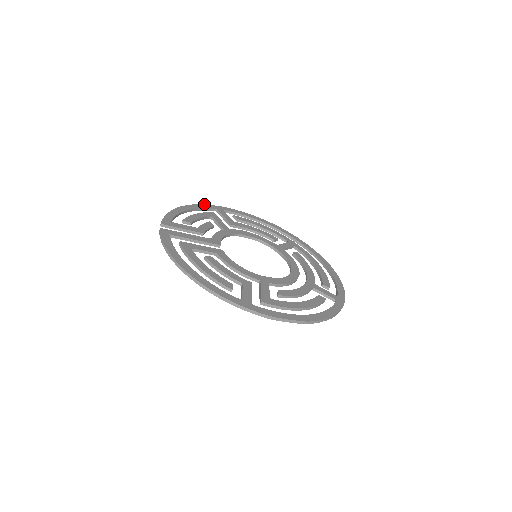
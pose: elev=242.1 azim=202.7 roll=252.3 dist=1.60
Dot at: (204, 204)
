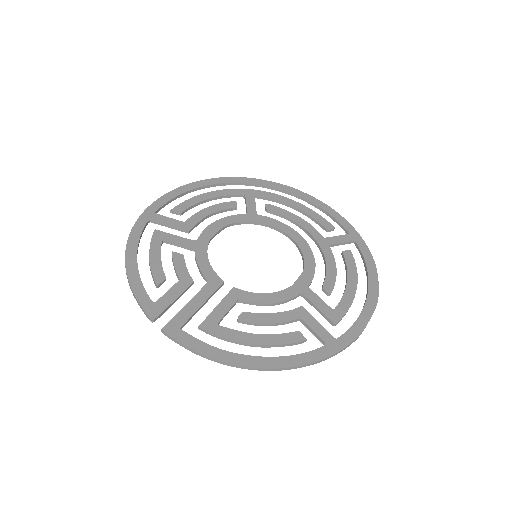
Dot at: occluded
